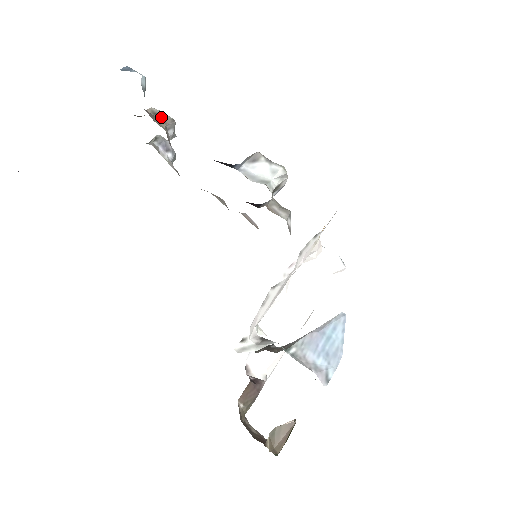
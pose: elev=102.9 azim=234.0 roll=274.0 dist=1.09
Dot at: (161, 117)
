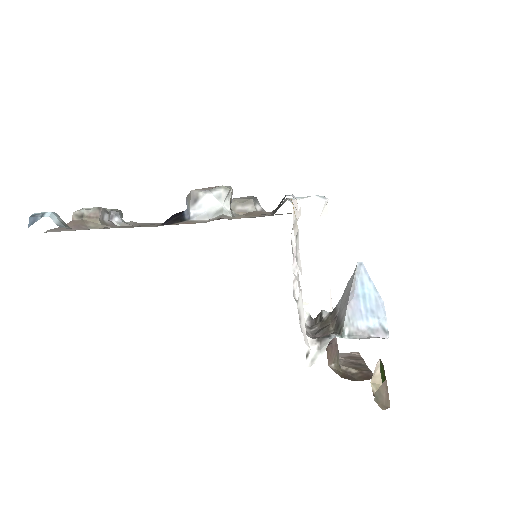
Dot at: (88, 215)
